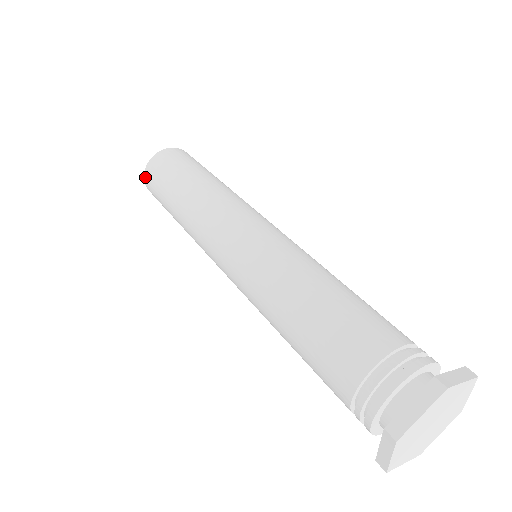
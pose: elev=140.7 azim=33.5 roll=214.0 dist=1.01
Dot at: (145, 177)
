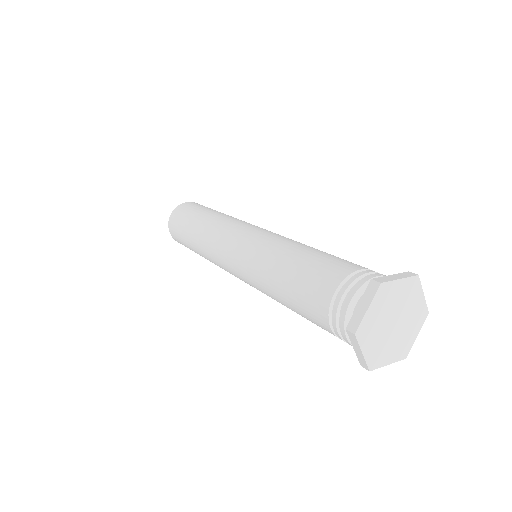
Dot at: (175, 209)
